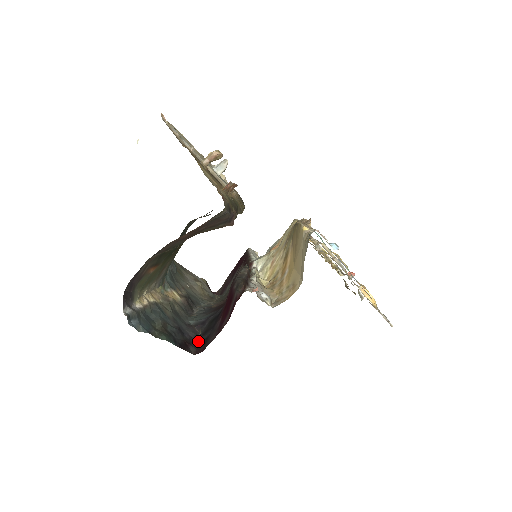
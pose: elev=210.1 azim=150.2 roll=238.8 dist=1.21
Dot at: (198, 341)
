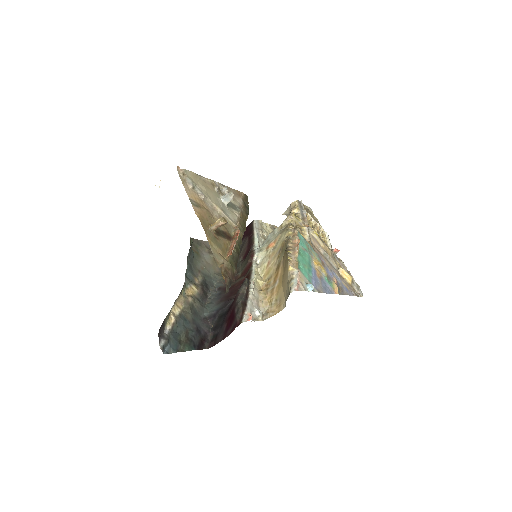
Dot at: (210, 335)
